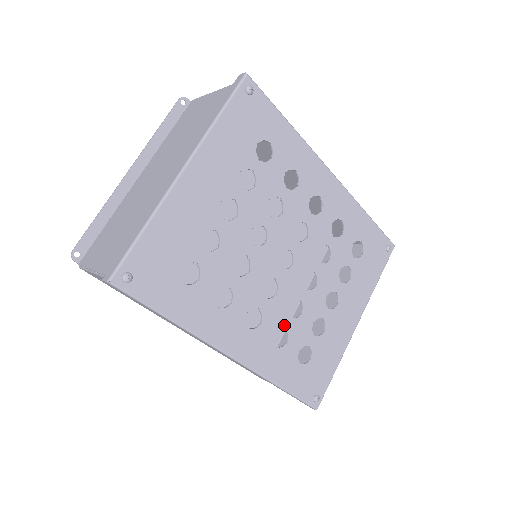
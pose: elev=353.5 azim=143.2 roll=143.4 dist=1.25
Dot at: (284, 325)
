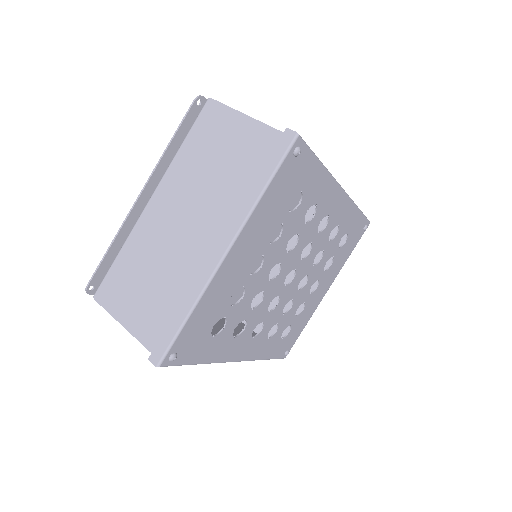
Dot at: (277, 322)
